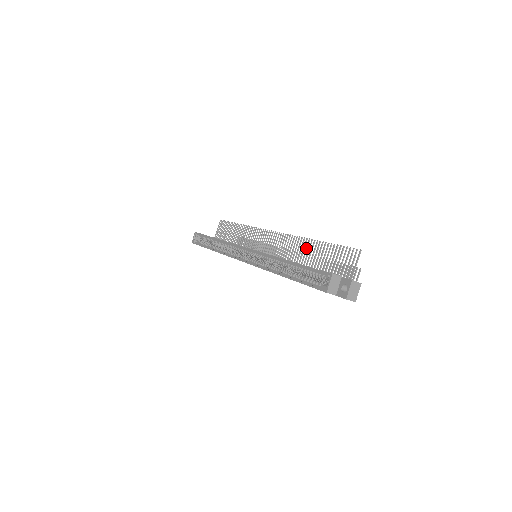
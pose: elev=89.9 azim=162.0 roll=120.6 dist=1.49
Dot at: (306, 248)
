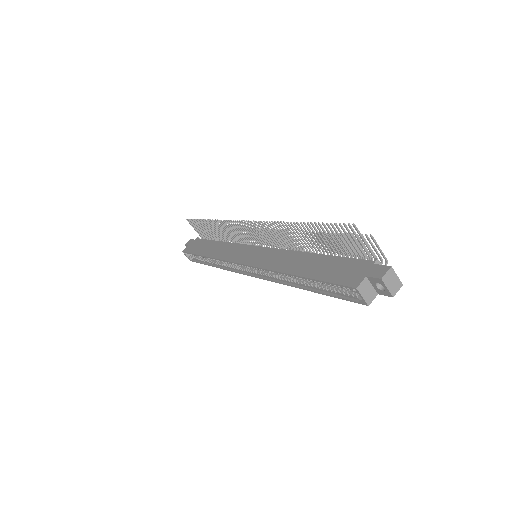
Dot at: (293, 232)
